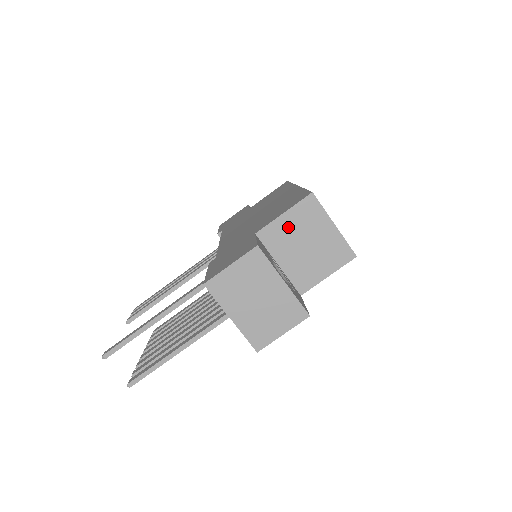
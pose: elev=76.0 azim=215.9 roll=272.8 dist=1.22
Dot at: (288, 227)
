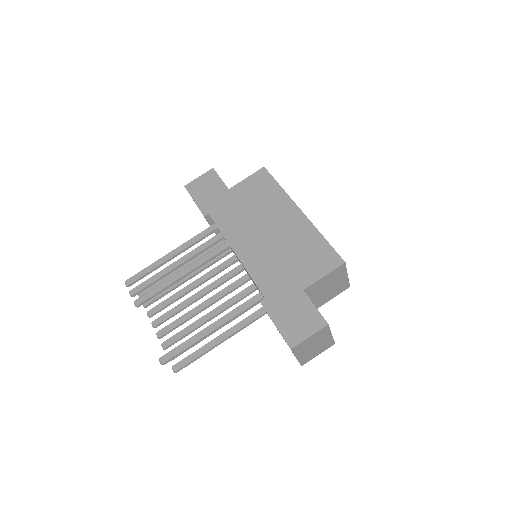
Dot at: (323, 282)
